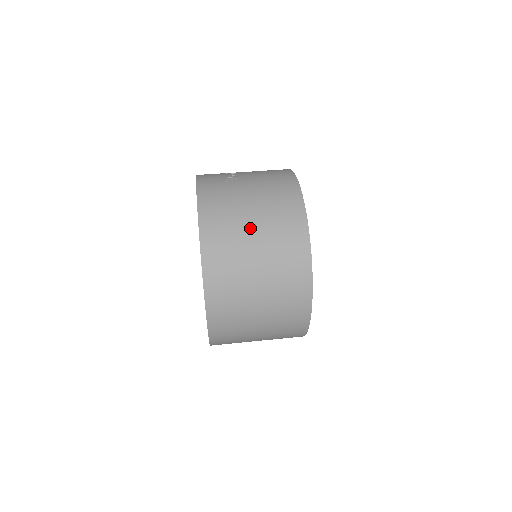
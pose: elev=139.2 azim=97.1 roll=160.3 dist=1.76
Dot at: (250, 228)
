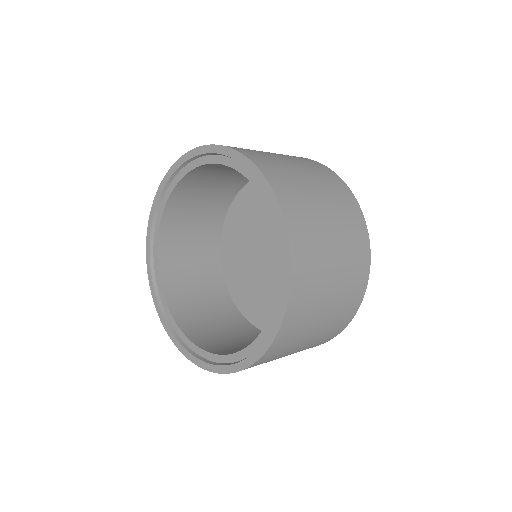
Dot at: (268, 152)
